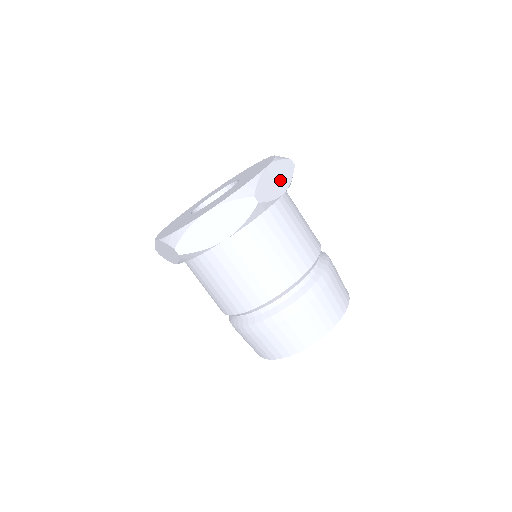
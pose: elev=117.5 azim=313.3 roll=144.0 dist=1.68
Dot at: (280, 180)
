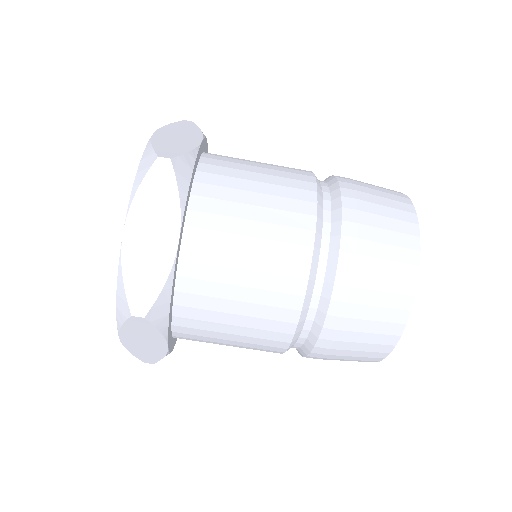
Dot at: (159, 228)
